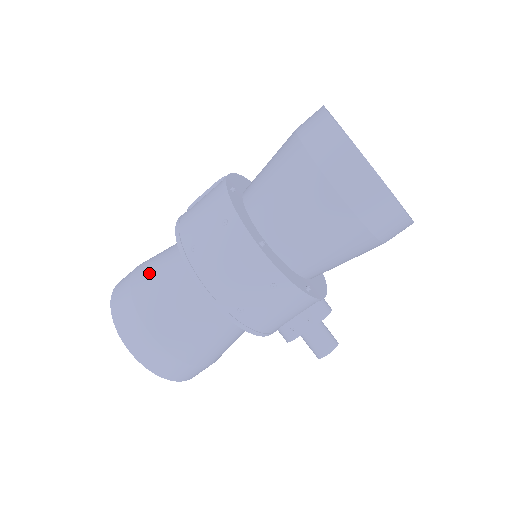
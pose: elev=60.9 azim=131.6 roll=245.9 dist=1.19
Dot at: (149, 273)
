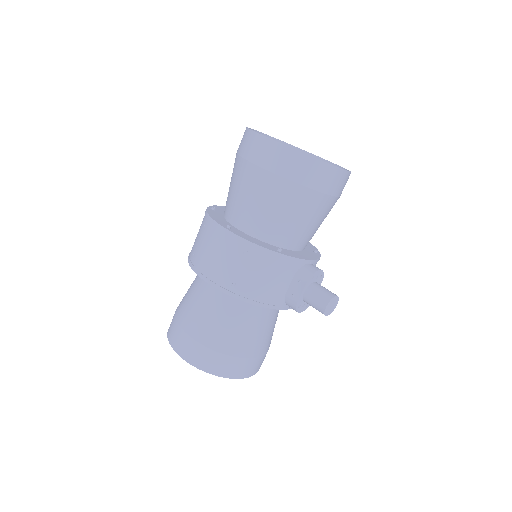
Dot at: (184, 296)
